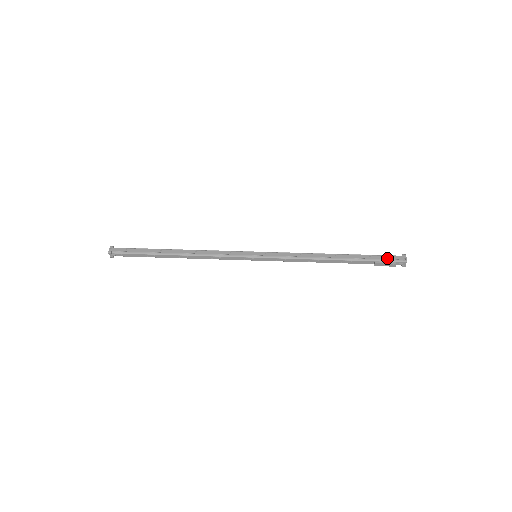
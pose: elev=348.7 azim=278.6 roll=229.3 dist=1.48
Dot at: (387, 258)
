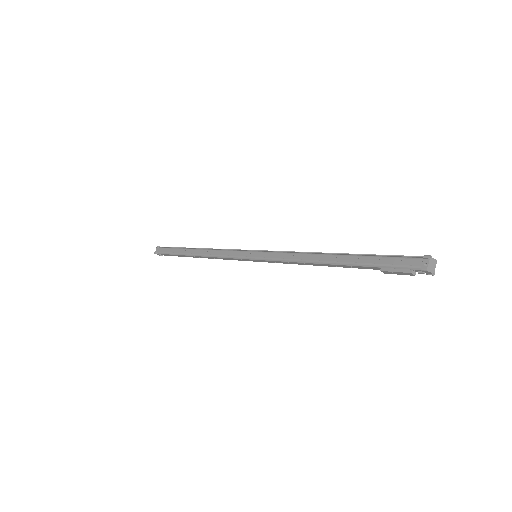
Dot at: (398, 263)
